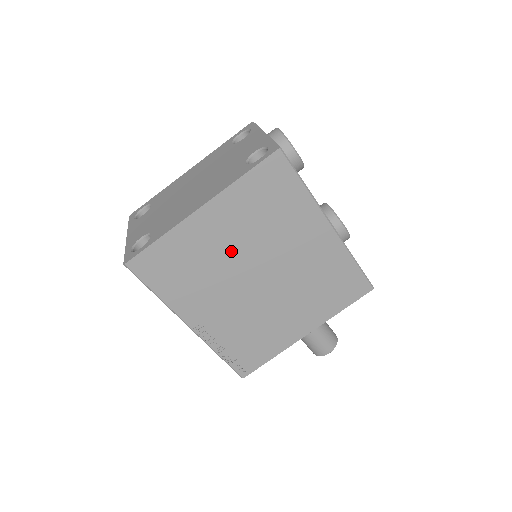
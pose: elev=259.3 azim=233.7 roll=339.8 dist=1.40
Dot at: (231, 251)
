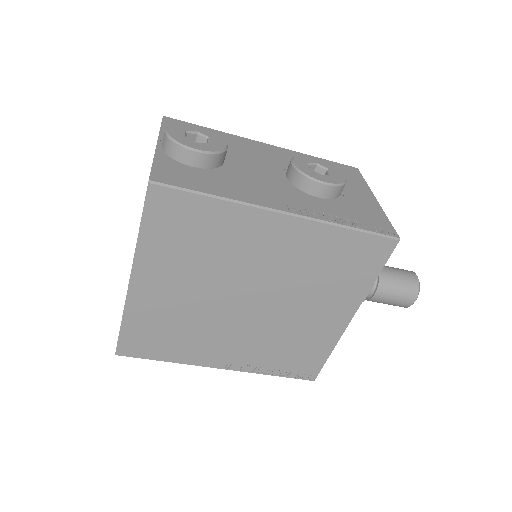
Dot at: (196, 297)
